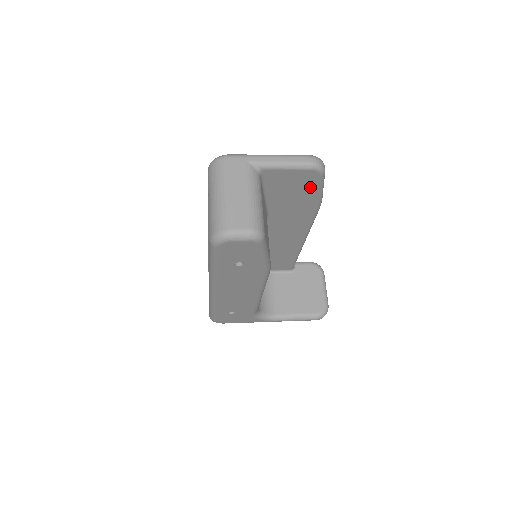
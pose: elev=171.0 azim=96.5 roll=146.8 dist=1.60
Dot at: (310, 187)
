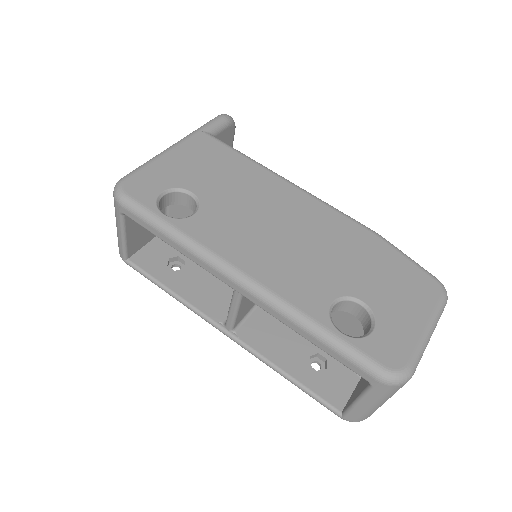
Dot at: occluded
